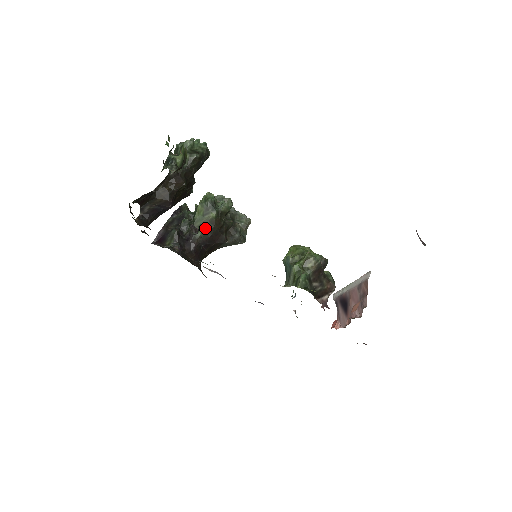
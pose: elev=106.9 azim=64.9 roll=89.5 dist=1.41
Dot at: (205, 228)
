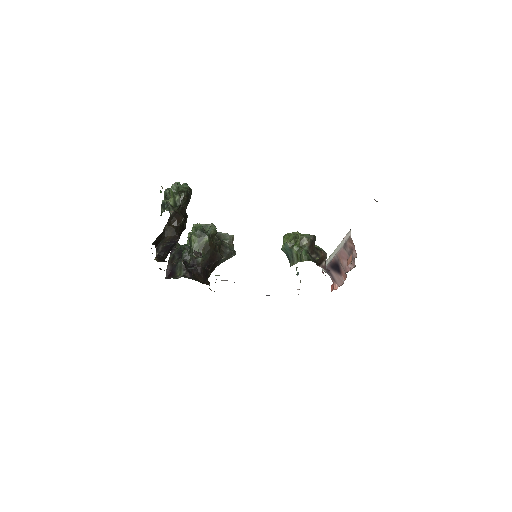
Dot at: (203, 252)
